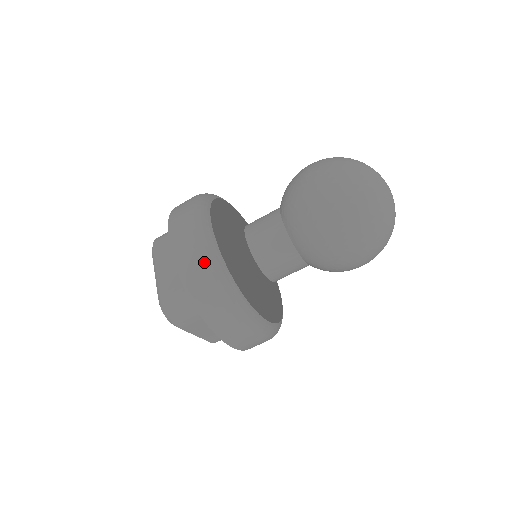
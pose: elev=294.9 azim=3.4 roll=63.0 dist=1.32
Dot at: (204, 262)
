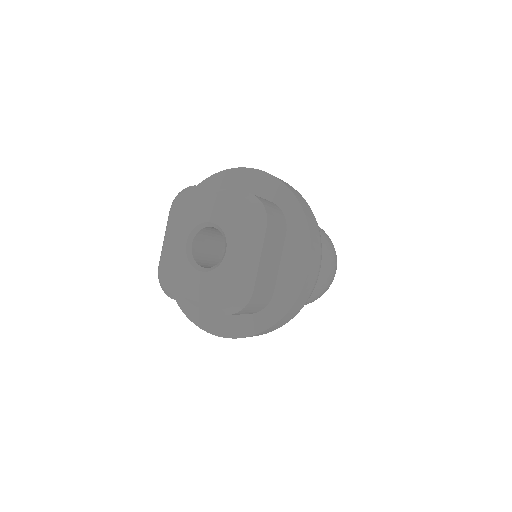
Dot at: occluded
